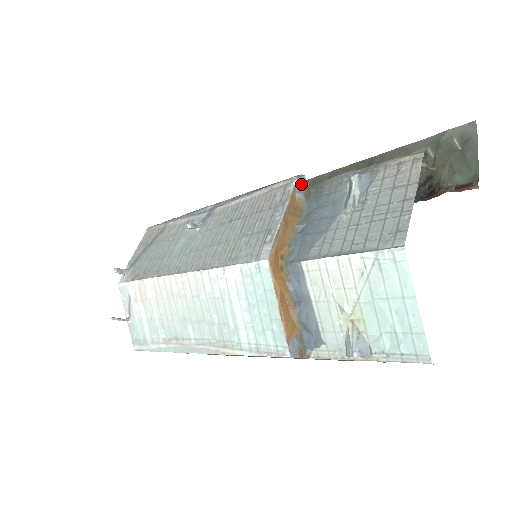
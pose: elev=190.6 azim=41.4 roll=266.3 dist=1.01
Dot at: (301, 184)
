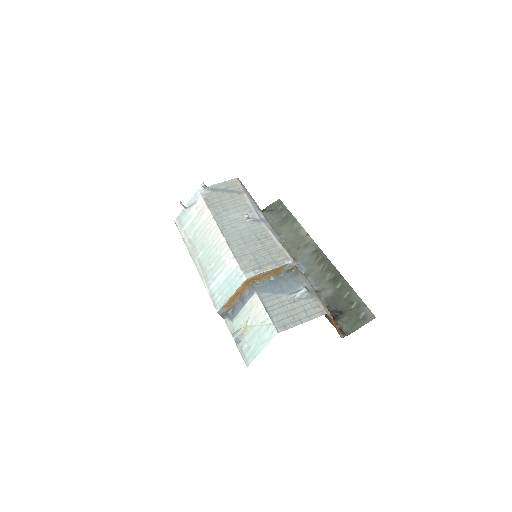
Dot at: (291, 265)
